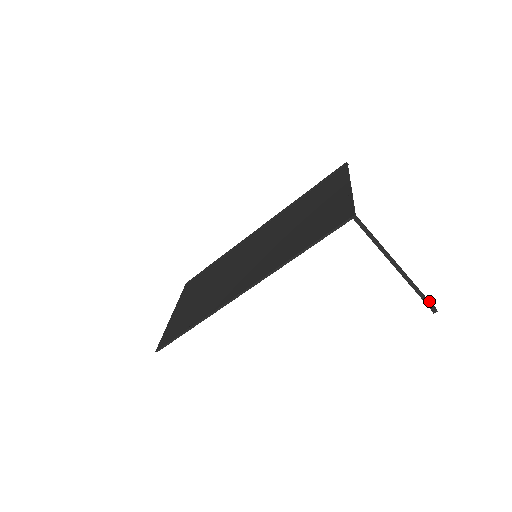
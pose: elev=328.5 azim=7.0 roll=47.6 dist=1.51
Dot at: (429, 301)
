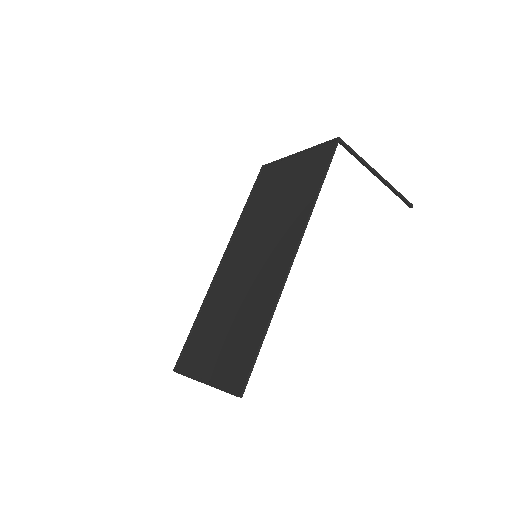
Dot at: (404, 199)
